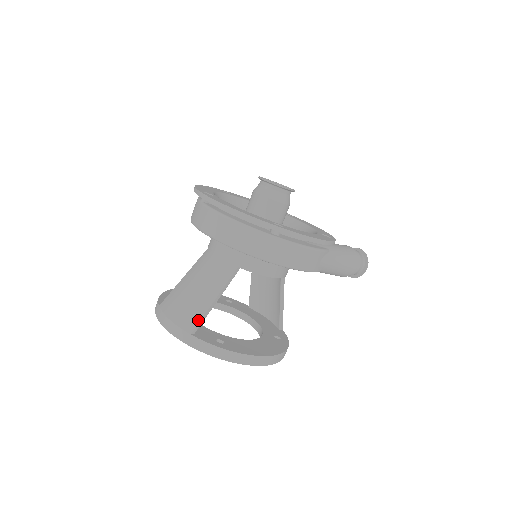
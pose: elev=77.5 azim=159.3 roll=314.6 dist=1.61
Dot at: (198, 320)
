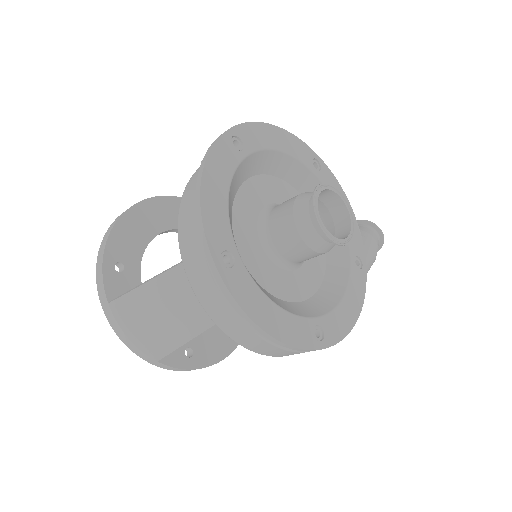
Dot at: (169, 351)
